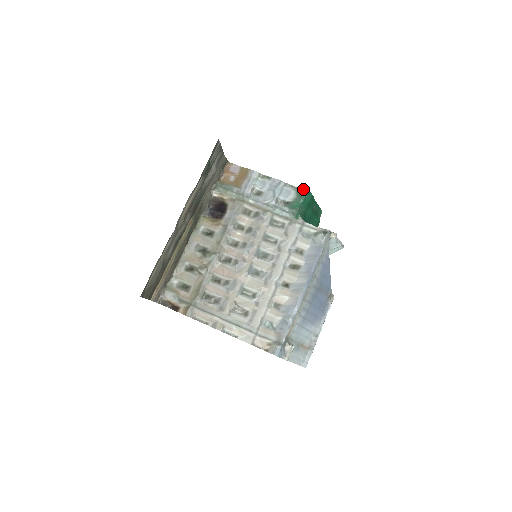
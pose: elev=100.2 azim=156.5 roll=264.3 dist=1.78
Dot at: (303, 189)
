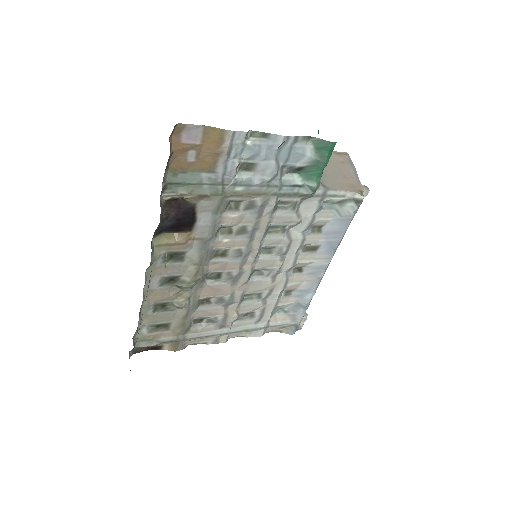
Dot at: (328, 143)
